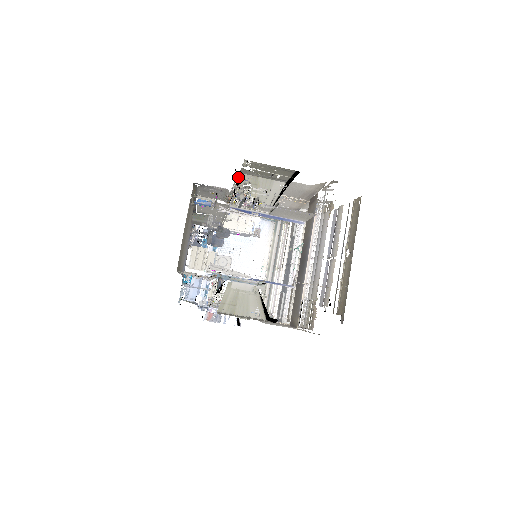
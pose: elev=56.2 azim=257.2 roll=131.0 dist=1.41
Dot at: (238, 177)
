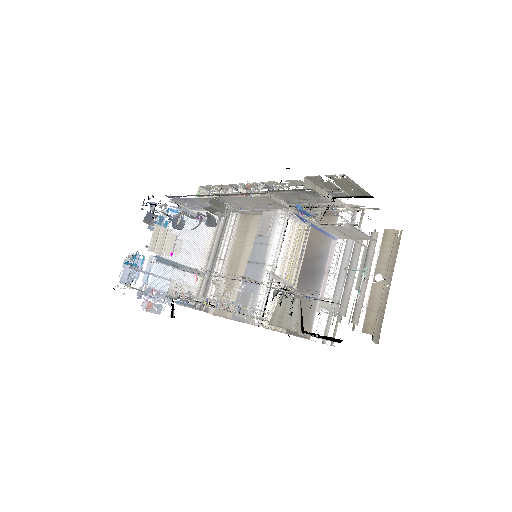
Dot at: (299, 180)
